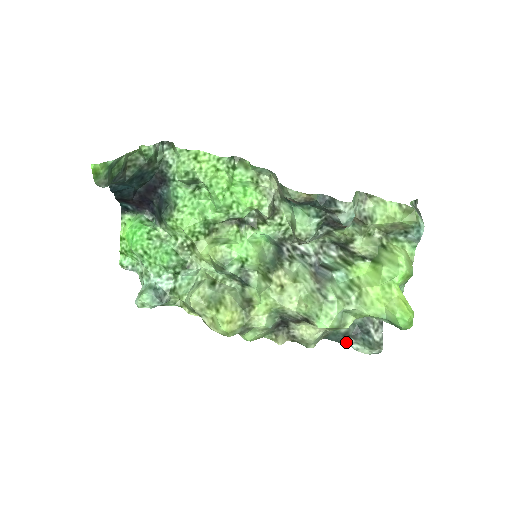
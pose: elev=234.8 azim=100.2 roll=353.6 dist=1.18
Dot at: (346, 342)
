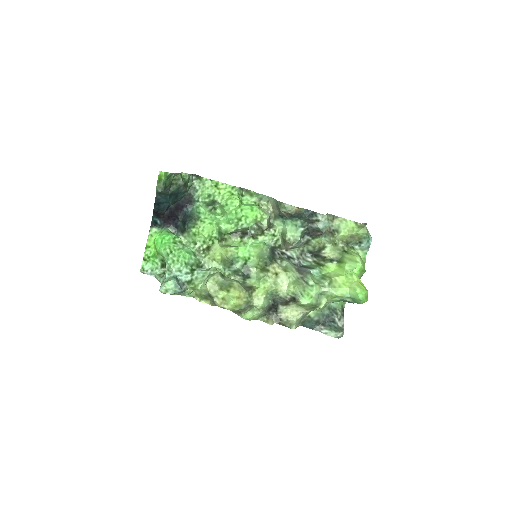
Dot at: (317, 329)
